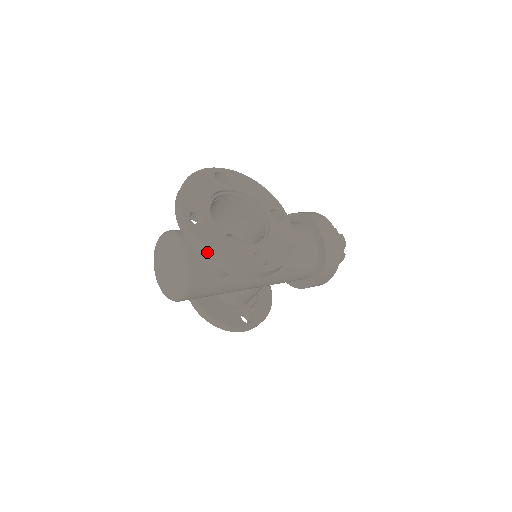
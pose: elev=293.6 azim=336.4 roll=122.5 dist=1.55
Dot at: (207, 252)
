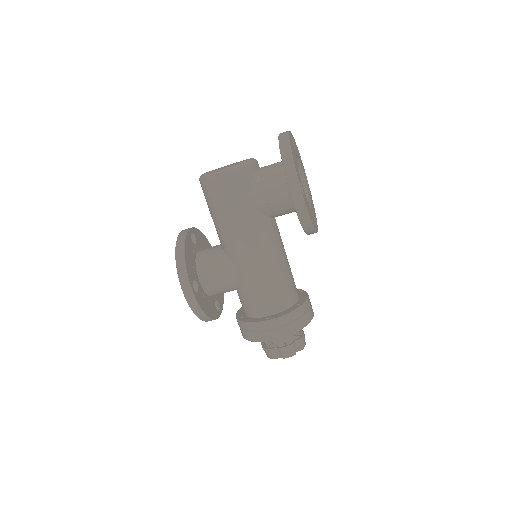
Dot at: (288, 141)
